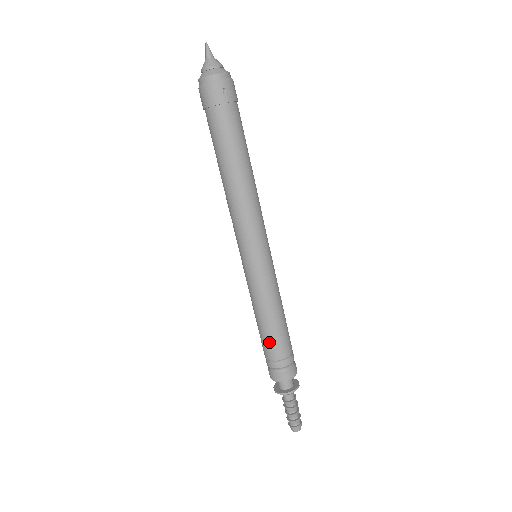
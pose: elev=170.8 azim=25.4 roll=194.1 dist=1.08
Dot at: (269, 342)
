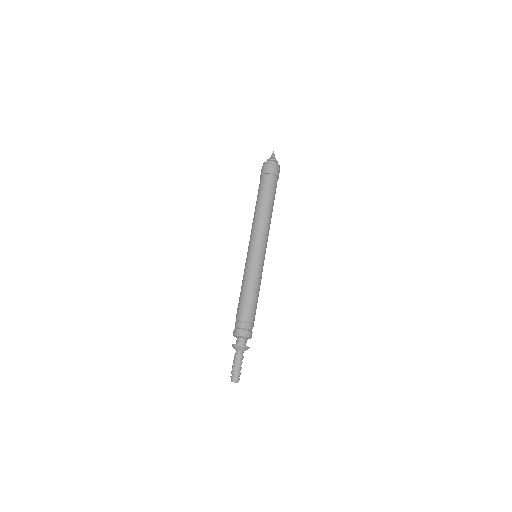
Dot at: (246, 306)
